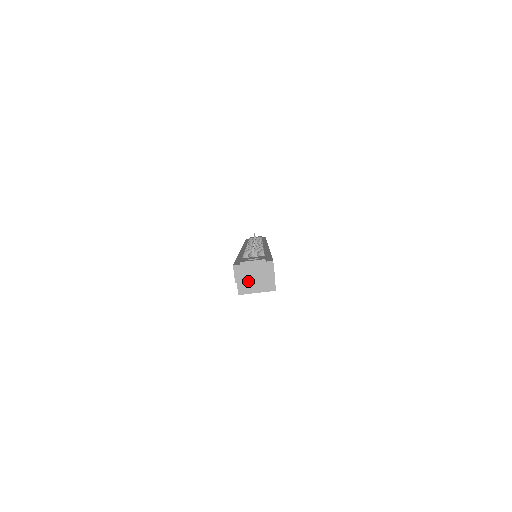
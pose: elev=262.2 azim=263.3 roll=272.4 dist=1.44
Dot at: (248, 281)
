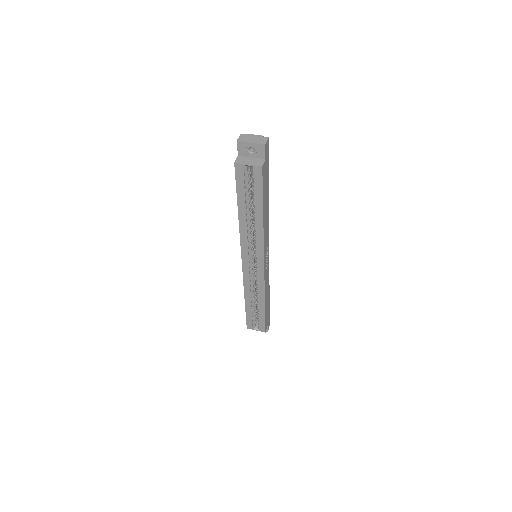
Dot at: (245, 158)
